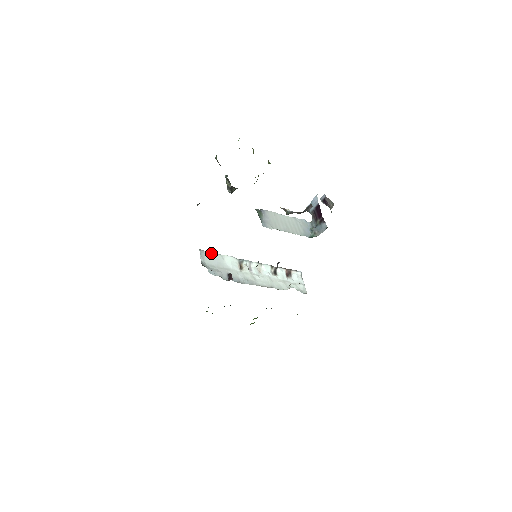
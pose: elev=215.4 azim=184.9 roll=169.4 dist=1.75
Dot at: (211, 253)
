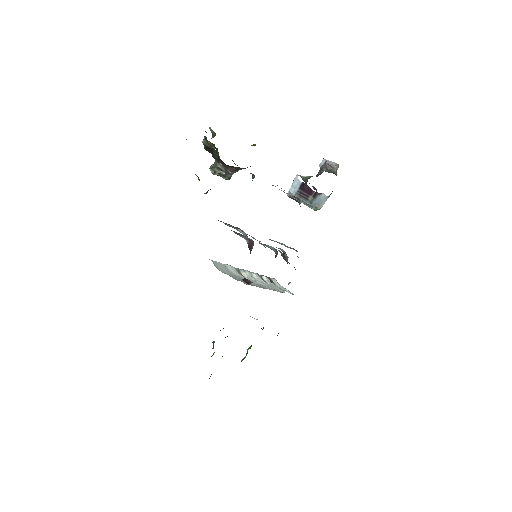
Dot at: (215, 261)
